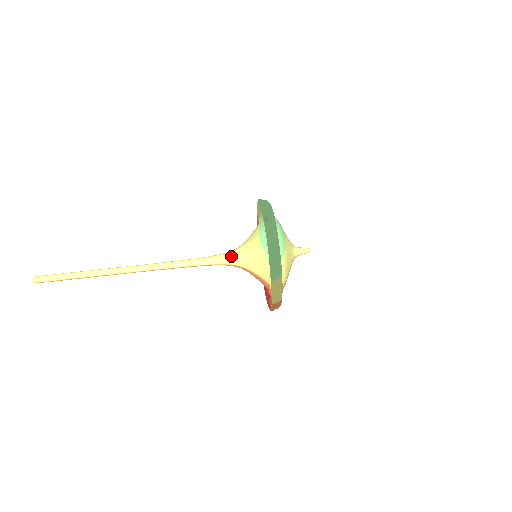
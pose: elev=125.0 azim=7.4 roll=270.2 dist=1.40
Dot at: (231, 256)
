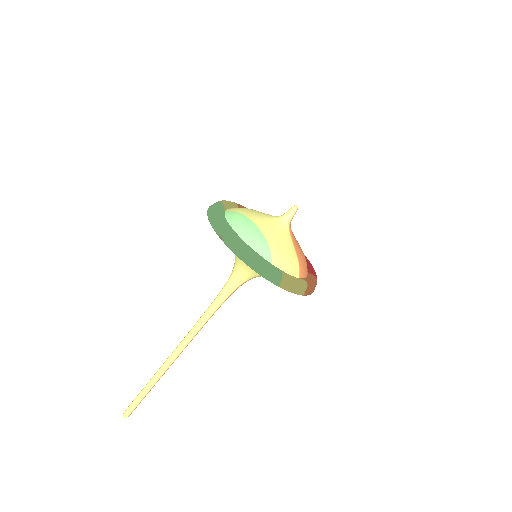
Dot at: (235, 278)
